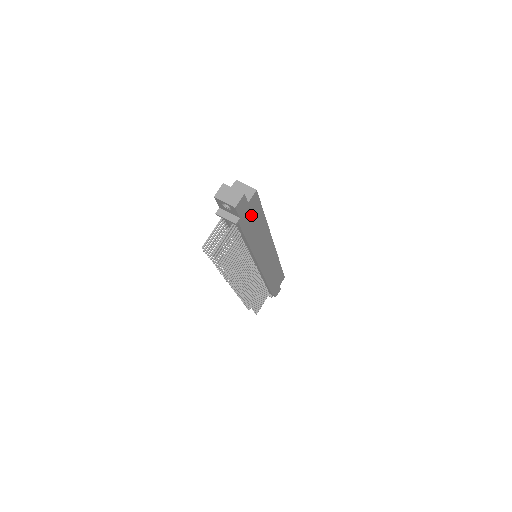
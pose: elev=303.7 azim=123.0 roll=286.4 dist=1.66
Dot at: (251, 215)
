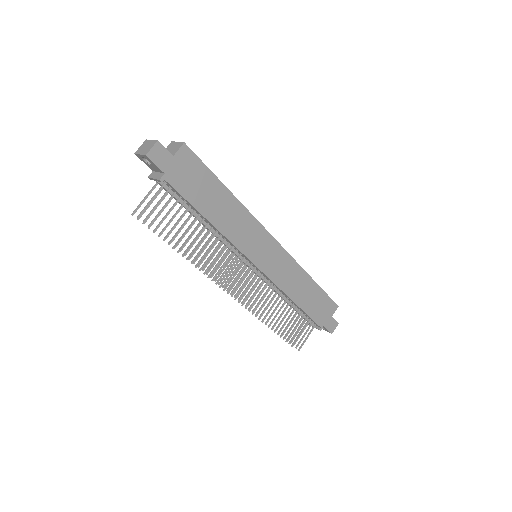
Dot at: (191, 177)
